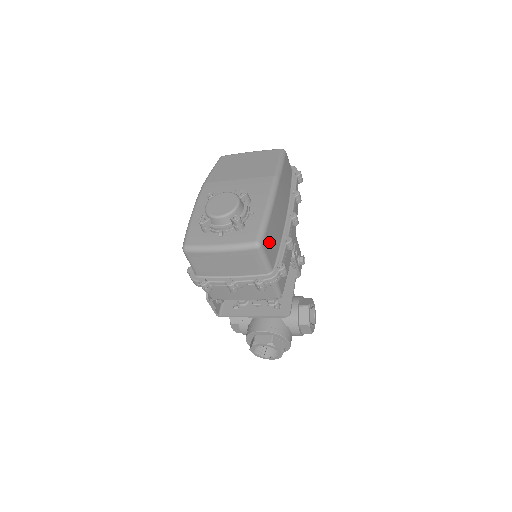
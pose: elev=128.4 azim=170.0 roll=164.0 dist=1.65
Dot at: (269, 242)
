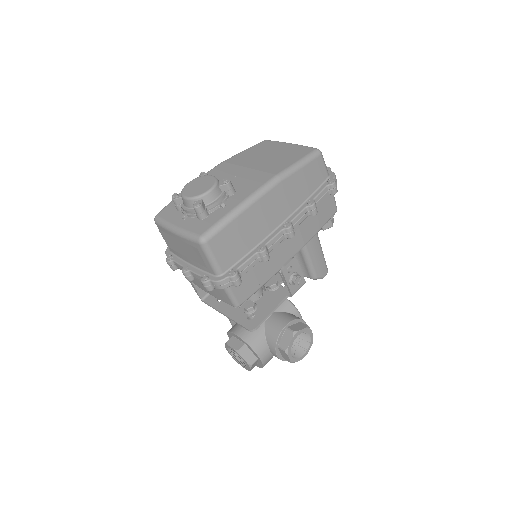
Dot at: (224, 243)
